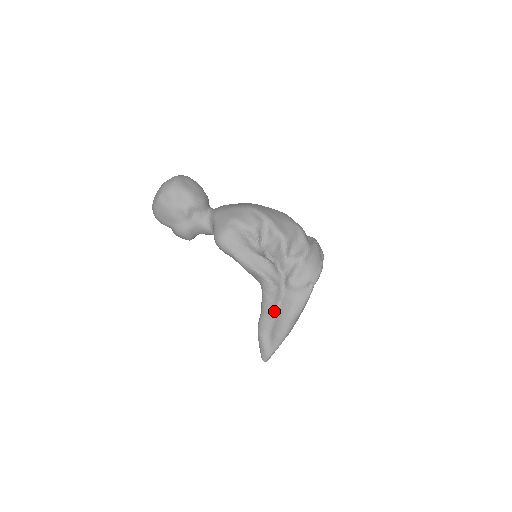
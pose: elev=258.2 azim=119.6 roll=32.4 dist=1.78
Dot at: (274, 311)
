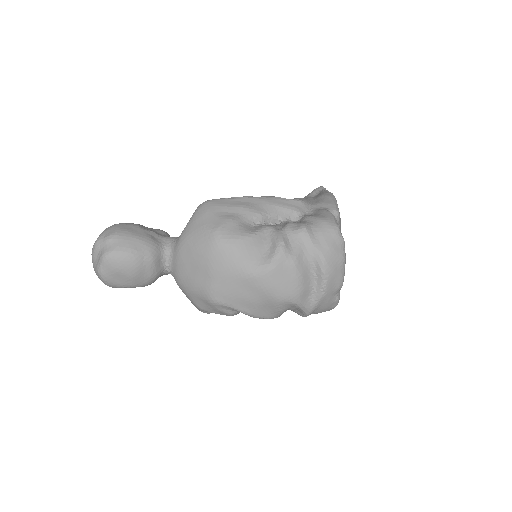
Dot at: occluded
